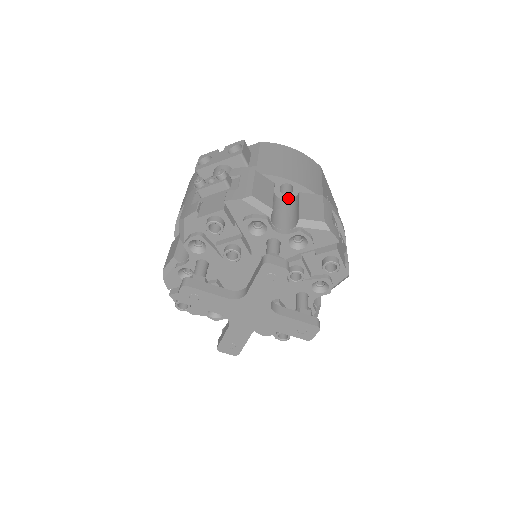
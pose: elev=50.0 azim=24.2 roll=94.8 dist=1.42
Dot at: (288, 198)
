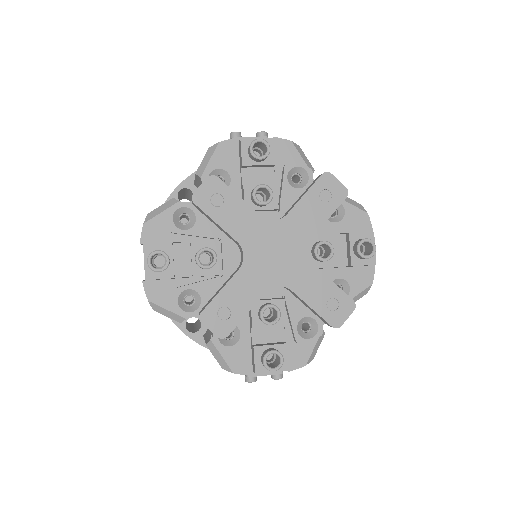
Dot at: occluded
